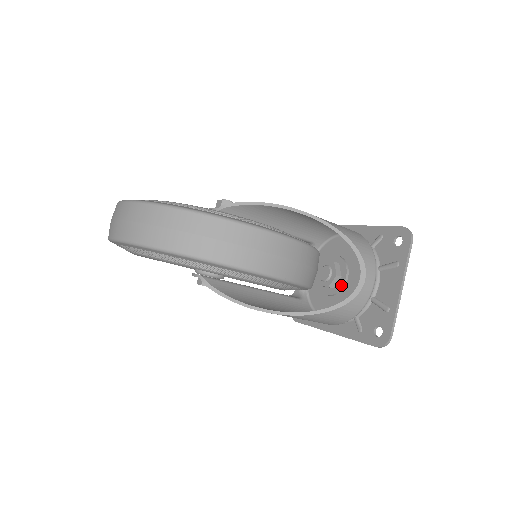
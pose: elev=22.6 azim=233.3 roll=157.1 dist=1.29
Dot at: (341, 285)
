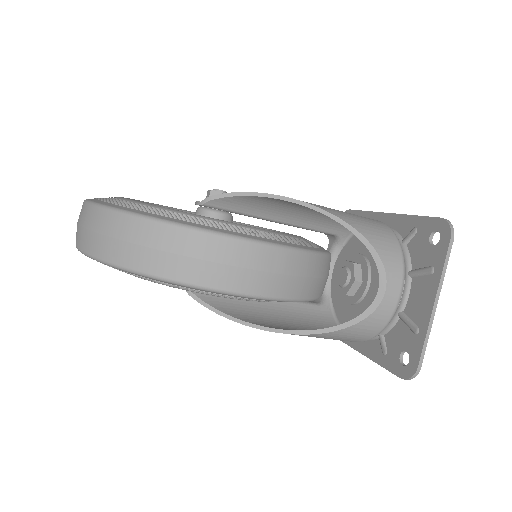
Dot at: (361, 293)
